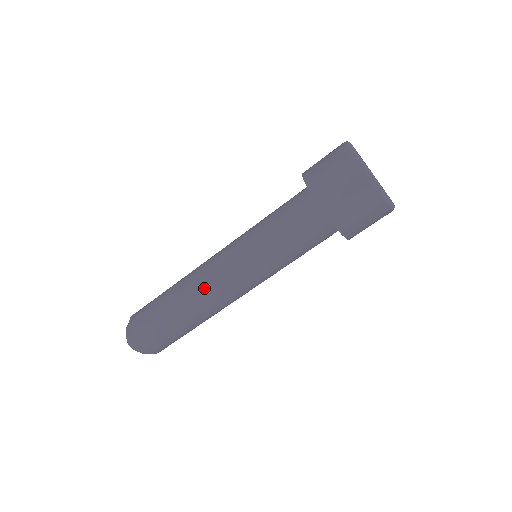
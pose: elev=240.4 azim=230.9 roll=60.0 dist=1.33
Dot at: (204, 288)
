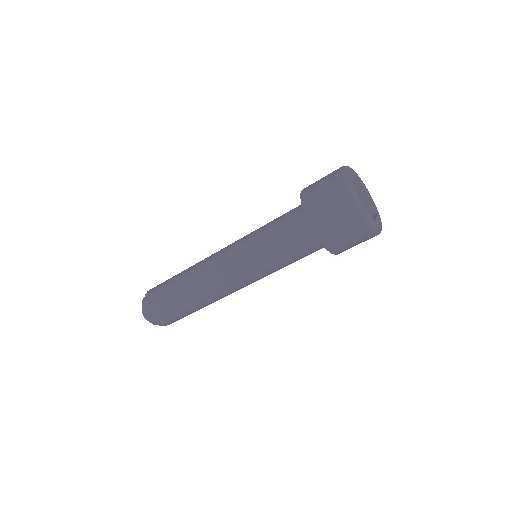
Dot at: (204, 264)
